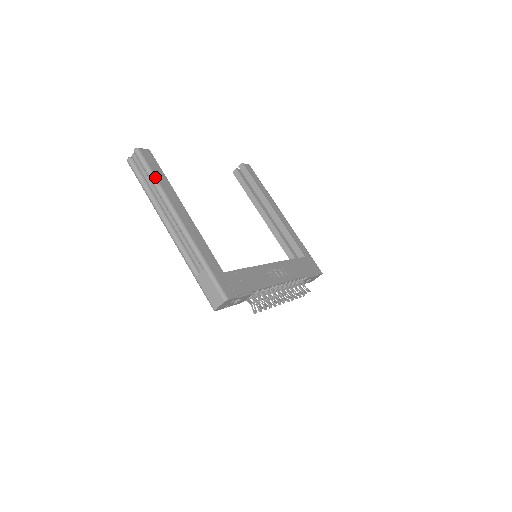
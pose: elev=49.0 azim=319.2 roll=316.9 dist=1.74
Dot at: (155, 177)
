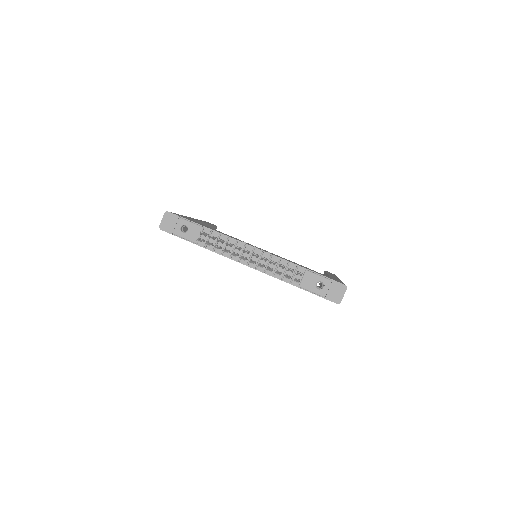
Dot at: (201, 220)
